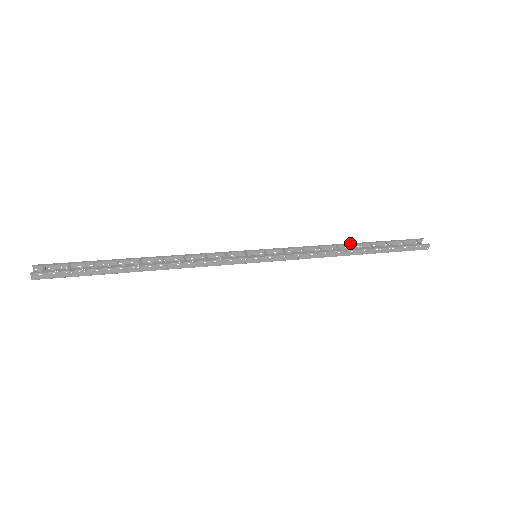
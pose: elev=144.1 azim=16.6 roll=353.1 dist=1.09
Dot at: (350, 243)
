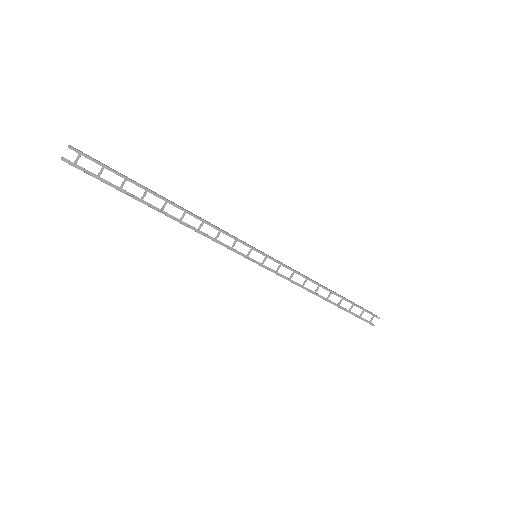
Dot at: (330, 290)
